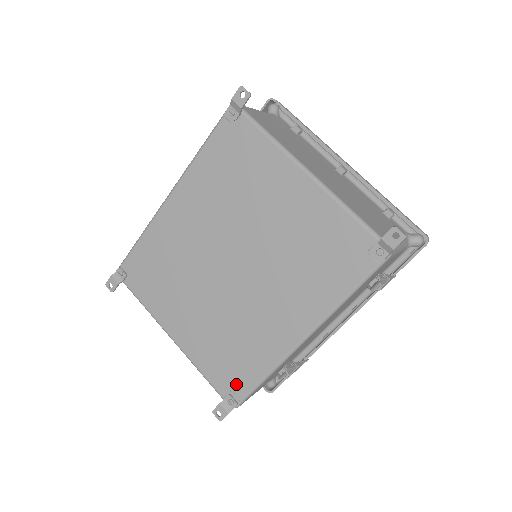
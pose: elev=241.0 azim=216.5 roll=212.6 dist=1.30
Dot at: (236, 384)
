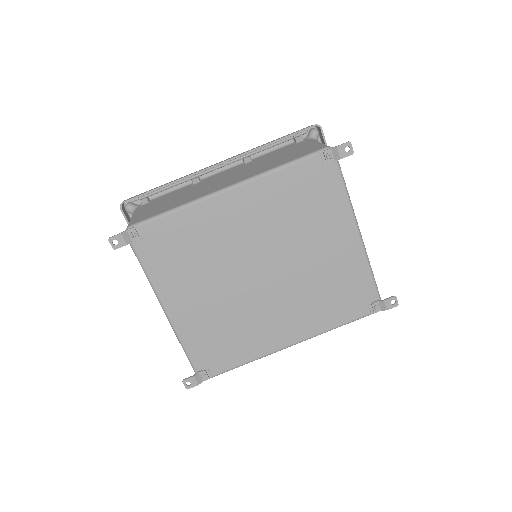
Dot at: (215, 363)
